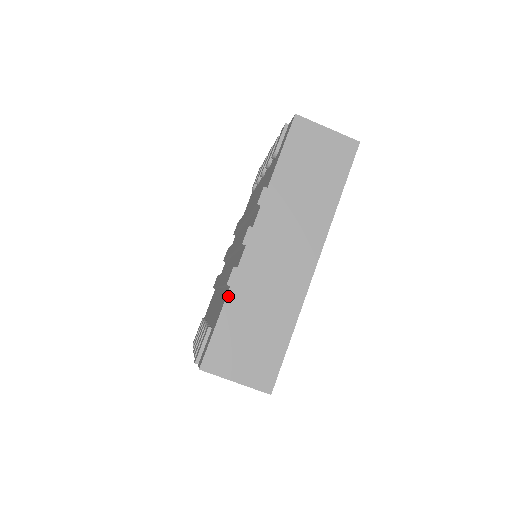
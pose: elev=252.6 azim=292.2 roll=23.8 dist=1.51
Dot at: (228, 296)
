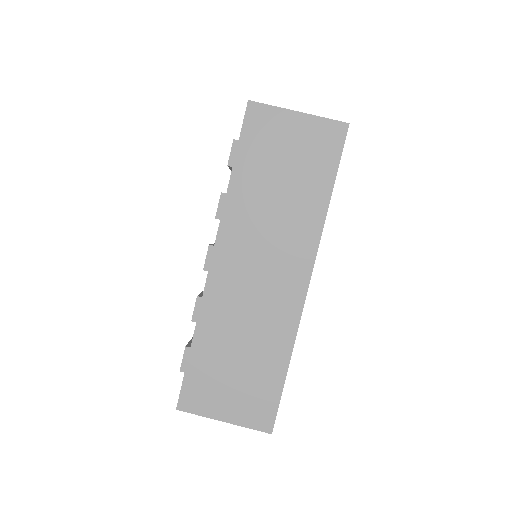
Dot at: occluded
